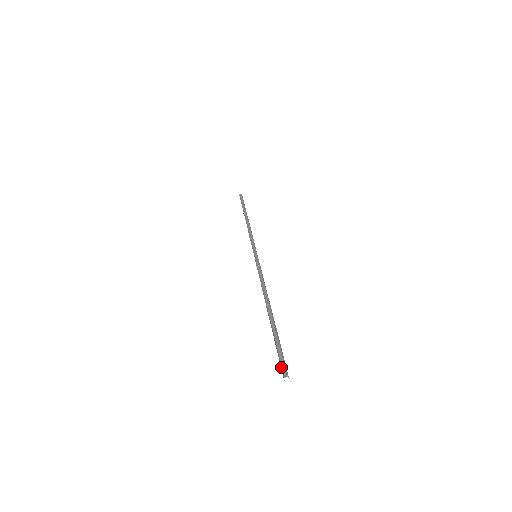
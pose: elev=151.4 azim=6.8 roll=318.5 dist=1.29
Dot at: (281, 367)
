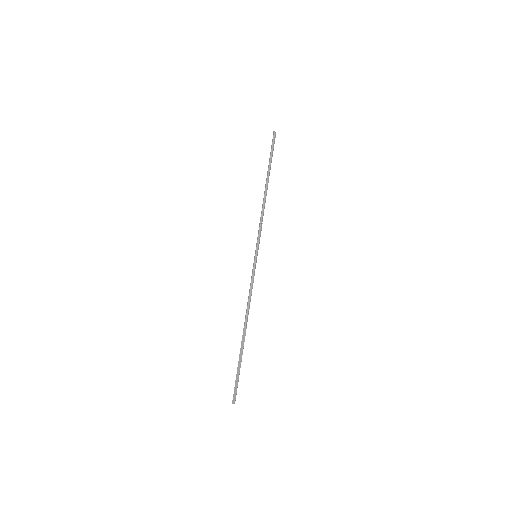
Dot at: (235, 393)
